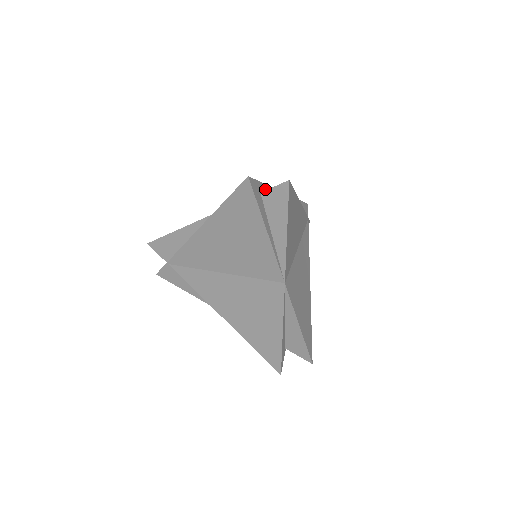
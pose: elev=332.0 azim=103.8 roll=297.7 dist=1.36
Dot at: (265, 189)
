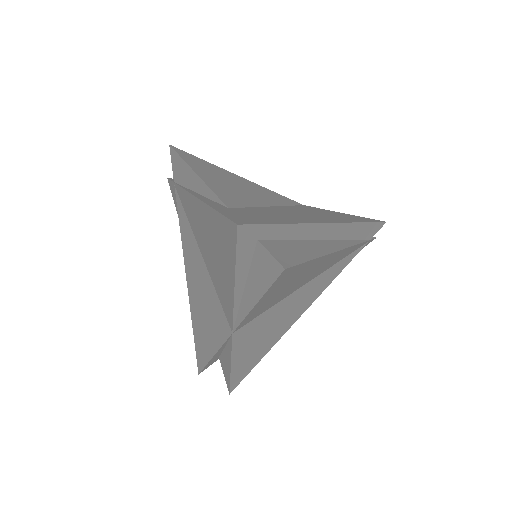
Dot at: (277, 230)
